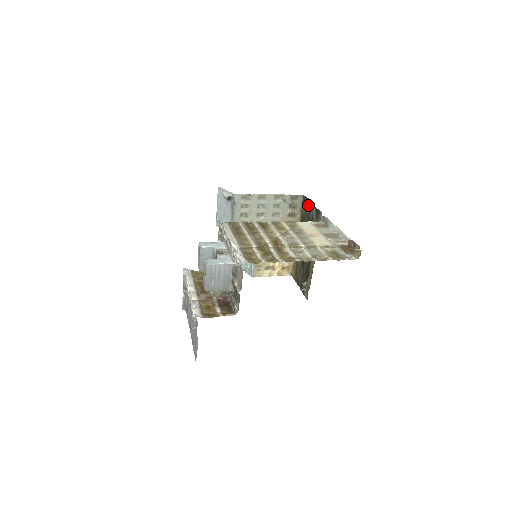
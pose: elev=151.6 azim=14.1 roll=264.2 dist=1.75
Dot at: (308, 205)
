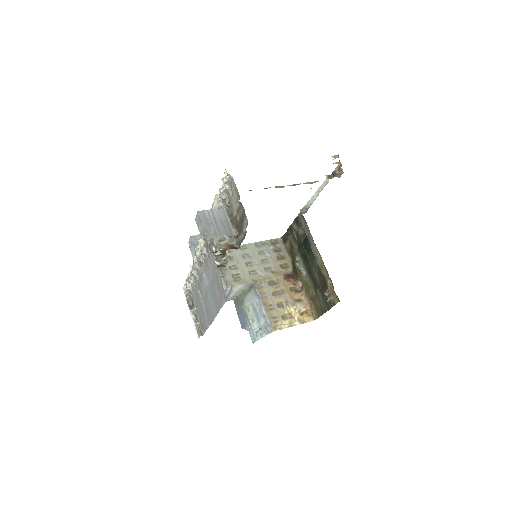
Dot at: (288, 233)
